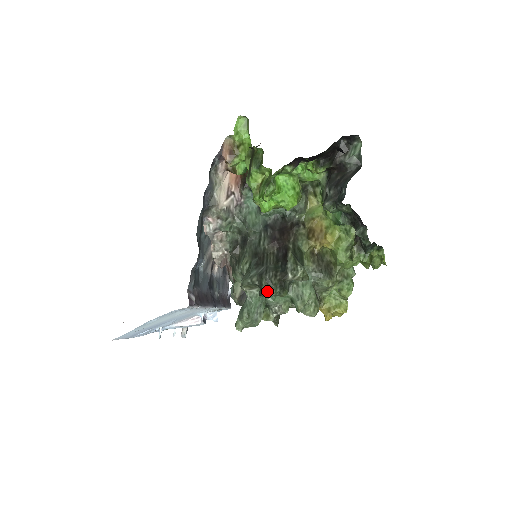
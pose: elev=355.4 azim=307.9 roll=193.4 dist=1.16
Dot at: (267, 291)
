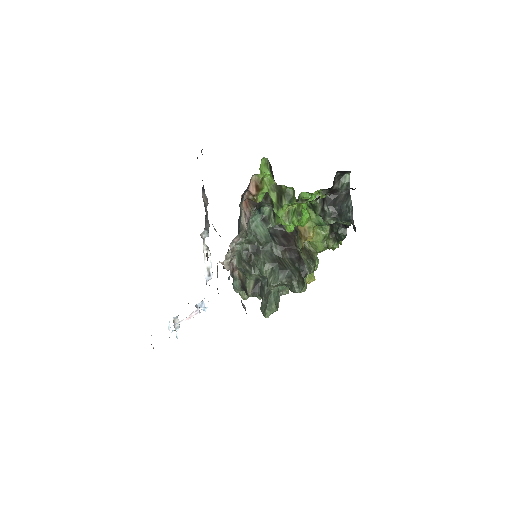
Dot at: (300, 289)
